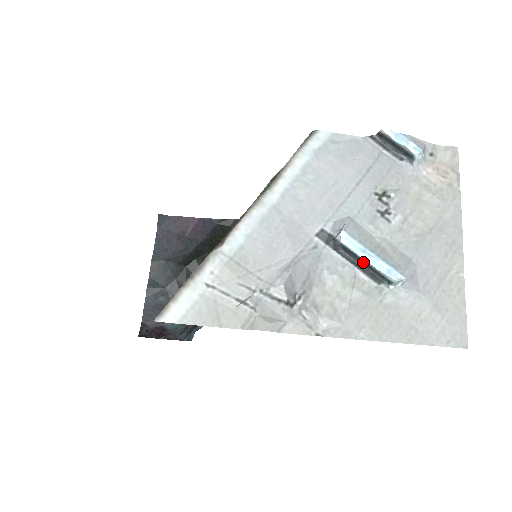
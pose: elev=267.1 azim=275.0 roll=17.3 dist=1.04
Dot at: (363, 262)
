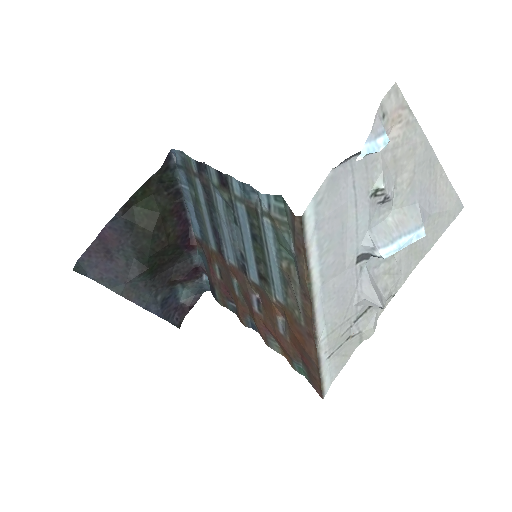
Dot at: occluded
